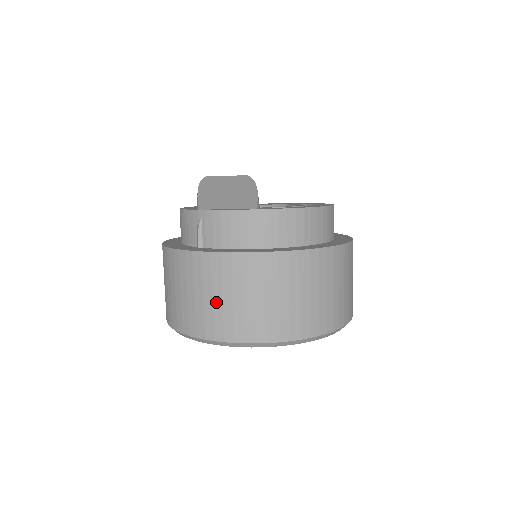
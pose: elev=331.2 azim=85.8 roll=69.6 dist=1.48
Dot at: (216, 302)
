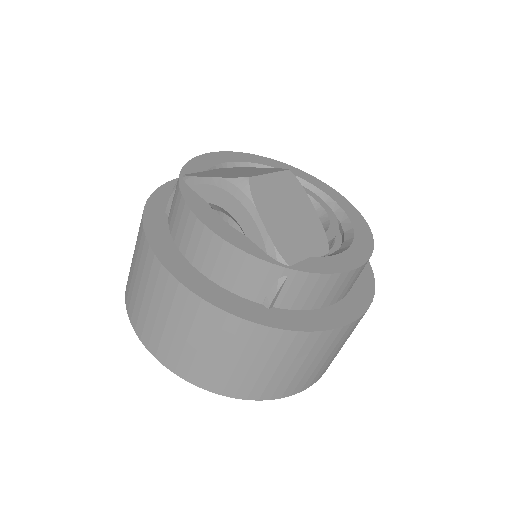
Dot at: (291, 371)
